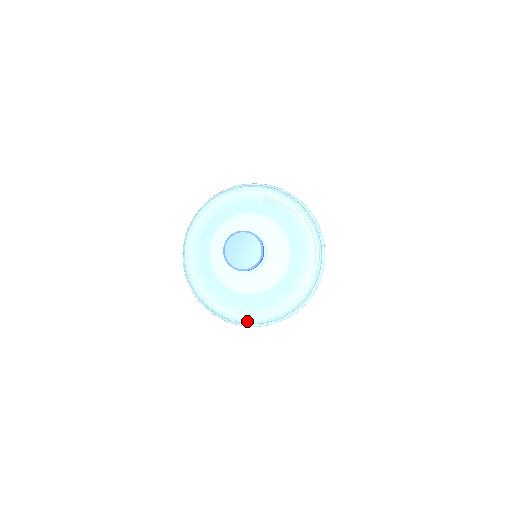
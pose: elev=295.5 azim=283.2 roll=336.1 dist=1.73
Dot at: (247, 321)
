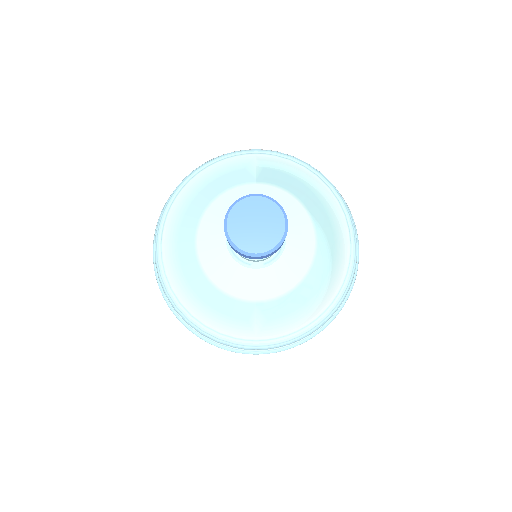
Dot at: (271, 343)
